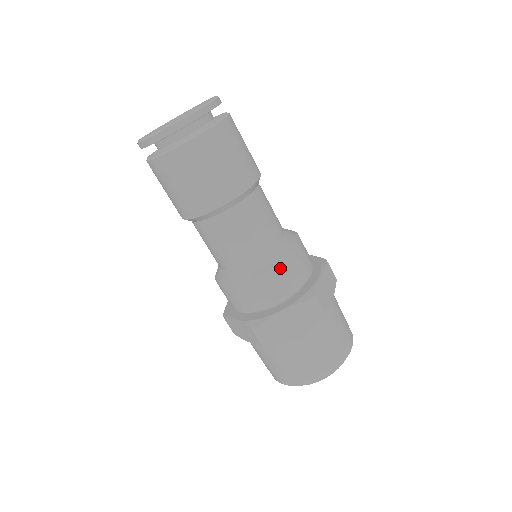
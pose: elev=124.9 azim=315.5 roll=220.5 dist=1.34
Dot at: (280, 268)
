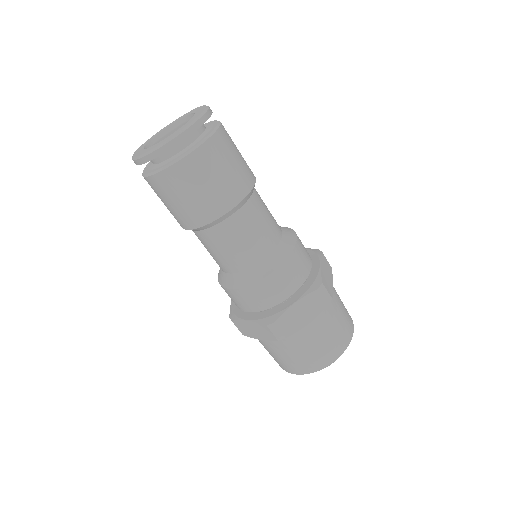
Dot at: (287, 263)
